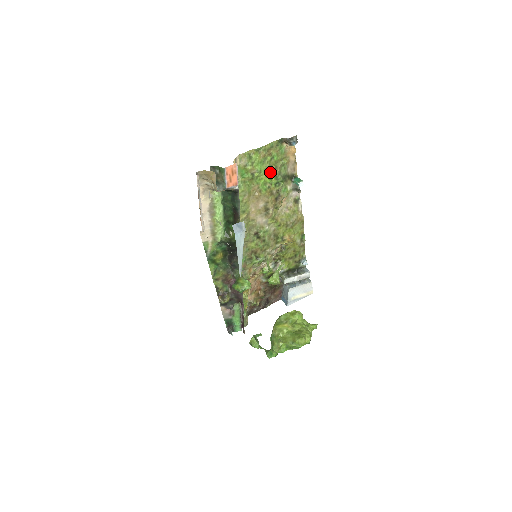
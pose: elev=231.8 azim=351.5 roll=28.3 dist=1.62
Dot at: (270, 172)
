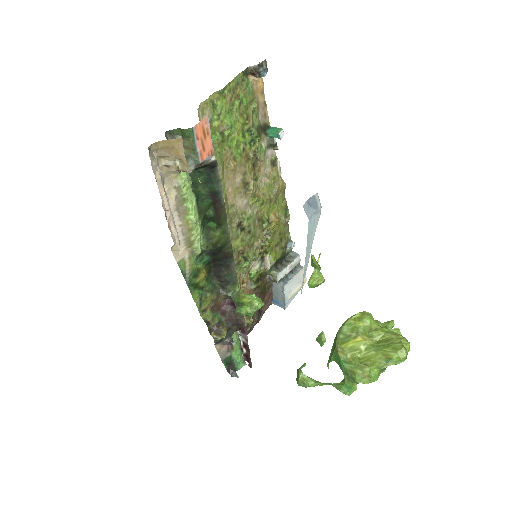
Dot at: (241, 125)
